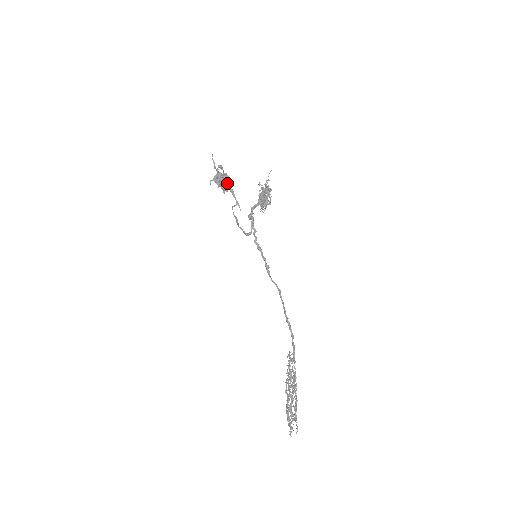
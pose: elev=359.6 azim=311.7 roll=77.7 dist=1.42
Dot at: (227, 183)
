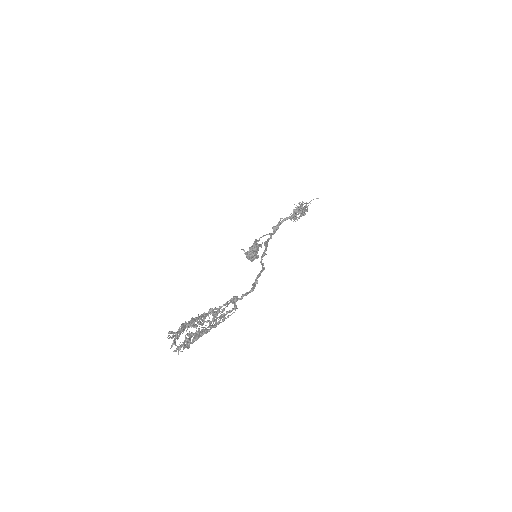
Dot at: occluded
